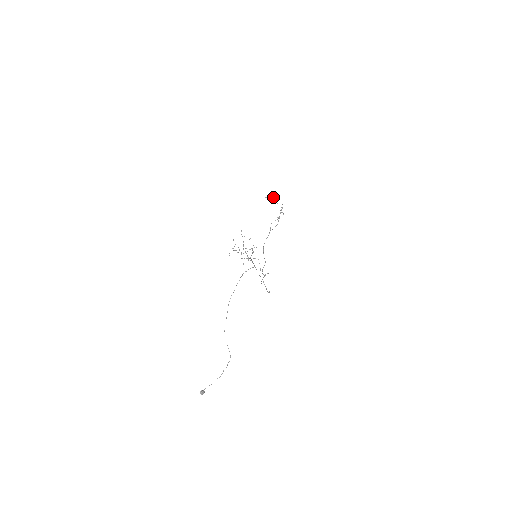
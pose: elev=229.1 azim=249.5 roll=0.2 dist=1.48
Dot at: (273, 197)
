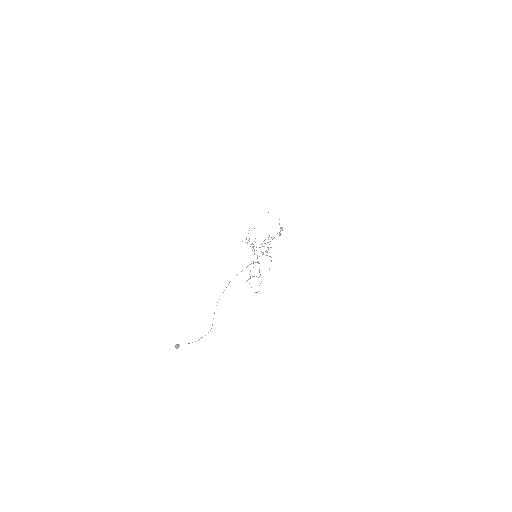
Dot at: occluded
